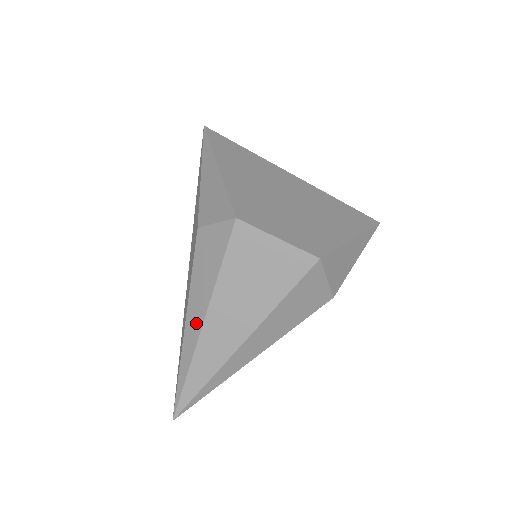
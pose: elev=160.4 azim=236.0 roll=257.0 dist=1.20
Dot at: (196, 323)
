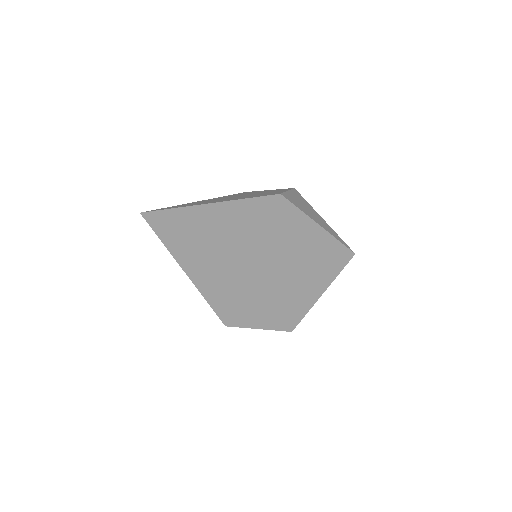
Dot at: occluded
